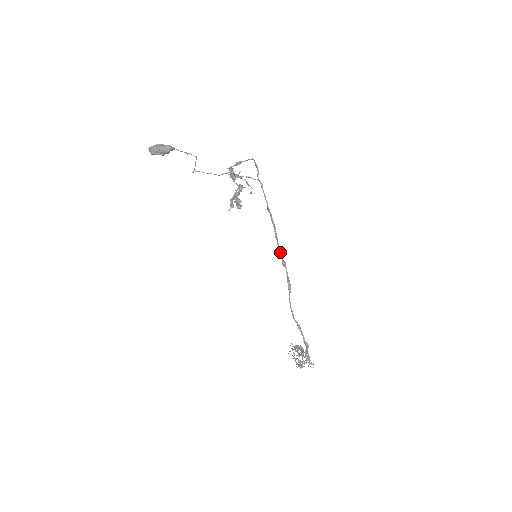
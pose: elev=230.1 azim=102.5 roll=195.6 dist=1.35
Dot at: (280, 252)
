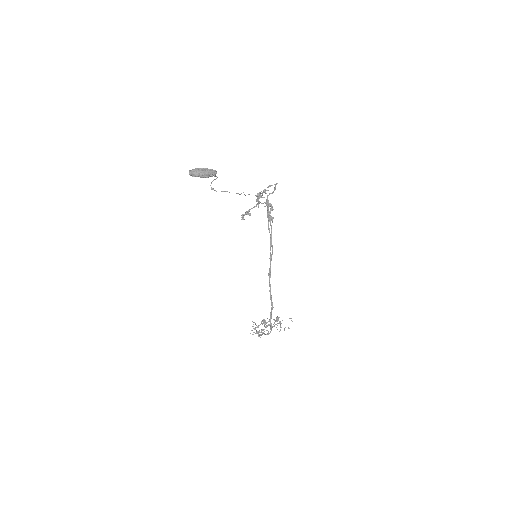
Dot at: occluded
